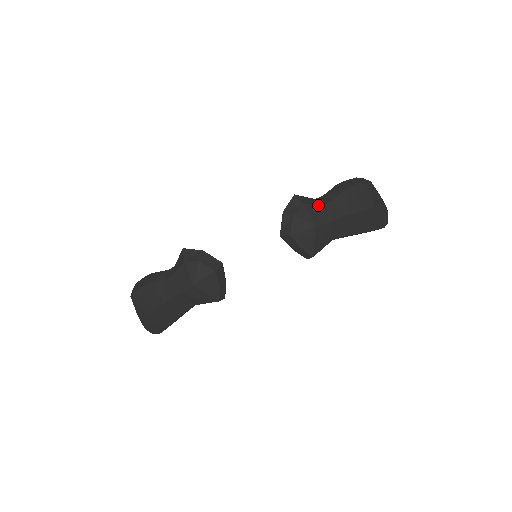
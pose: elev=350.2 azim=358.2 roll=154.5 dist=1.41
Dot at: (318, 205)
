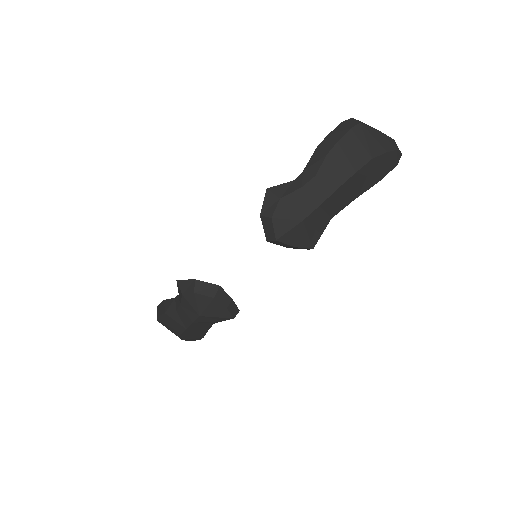
Dot at: (298, 191)
